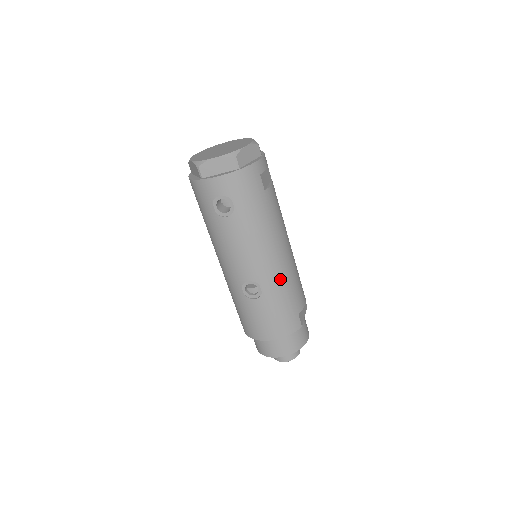
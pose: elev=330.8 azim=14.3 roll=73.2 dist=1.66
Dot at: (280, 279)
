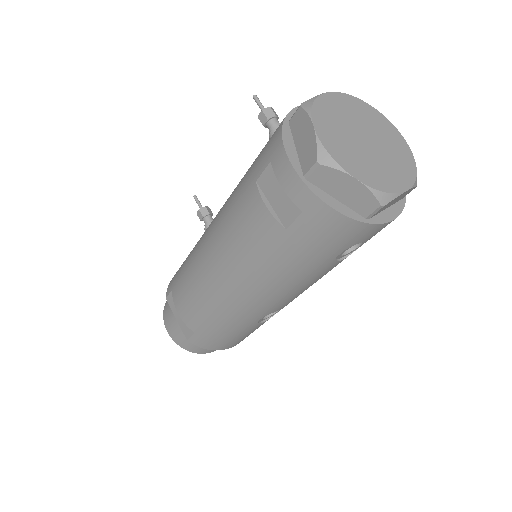
Dot at: occluded
